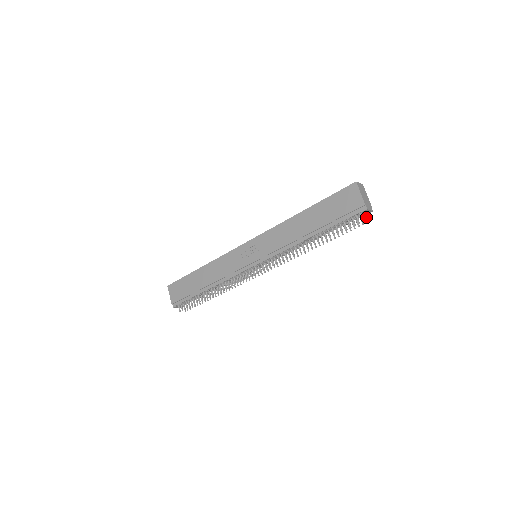
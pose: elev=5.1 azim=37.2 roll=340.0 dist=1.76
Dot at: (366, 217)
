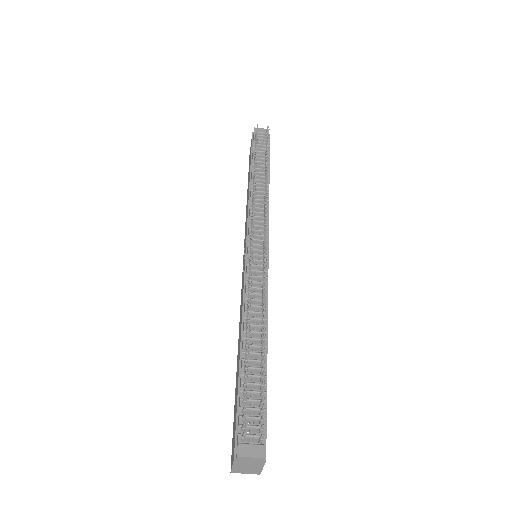
Dot at: (266, 131)
